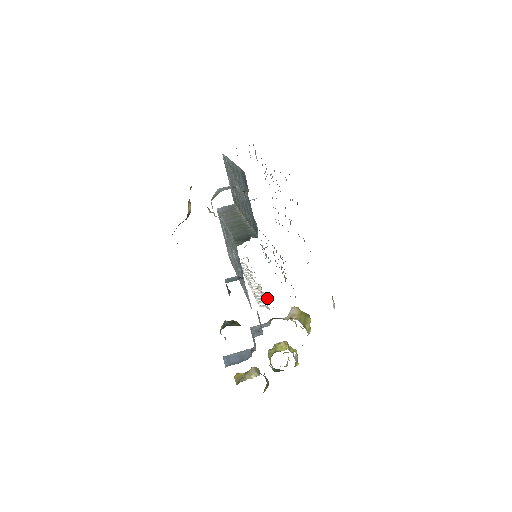
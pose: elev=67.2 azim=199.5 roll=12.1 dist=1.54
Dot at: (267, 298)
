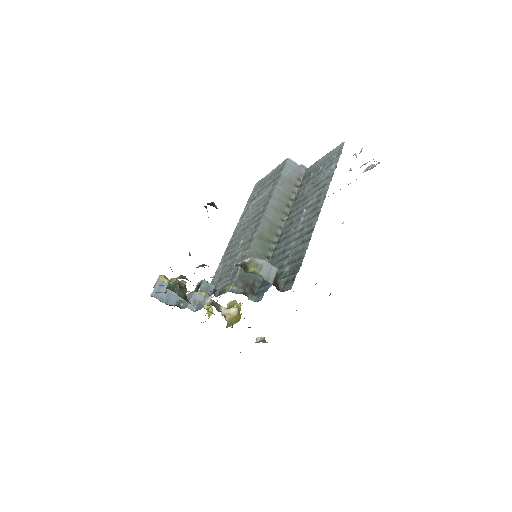
Dot at: occluded
